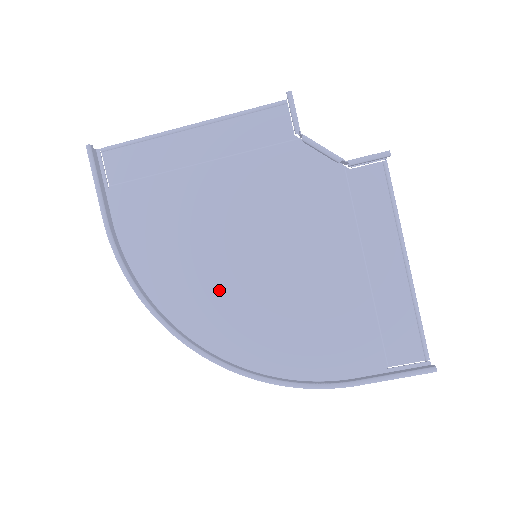
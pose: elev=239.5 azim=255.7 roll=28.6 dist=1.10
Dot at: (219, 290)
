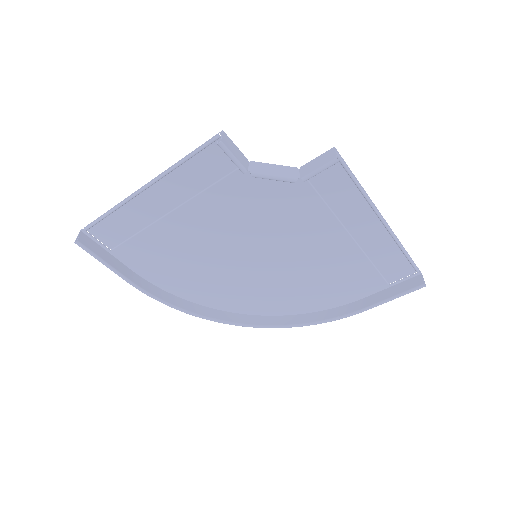
Dot at: (239, 282)
